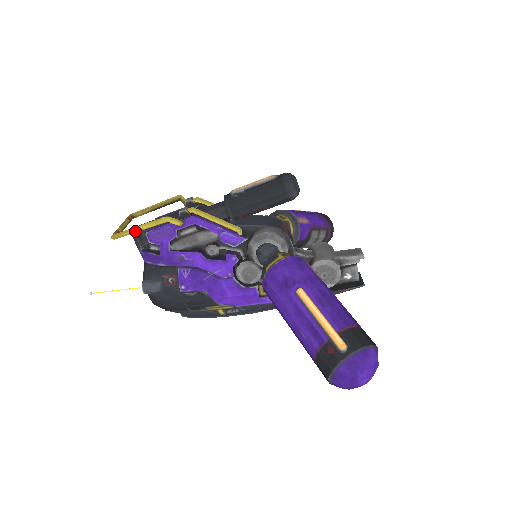
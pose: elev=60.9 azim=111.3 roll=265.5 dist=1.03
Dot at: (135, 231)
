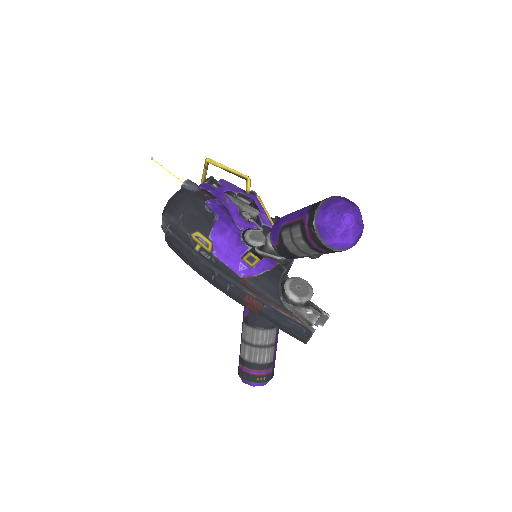
Dot at: (225, 167)
